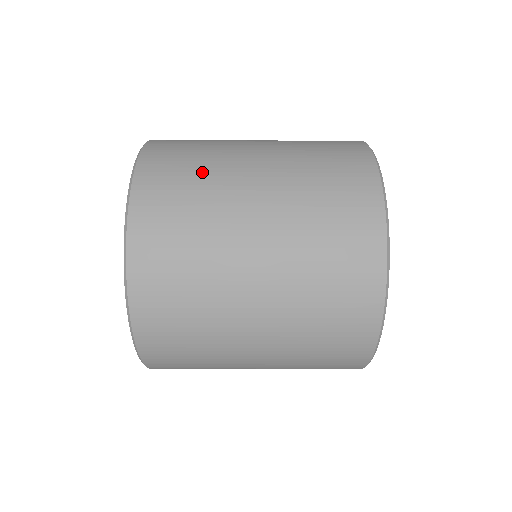
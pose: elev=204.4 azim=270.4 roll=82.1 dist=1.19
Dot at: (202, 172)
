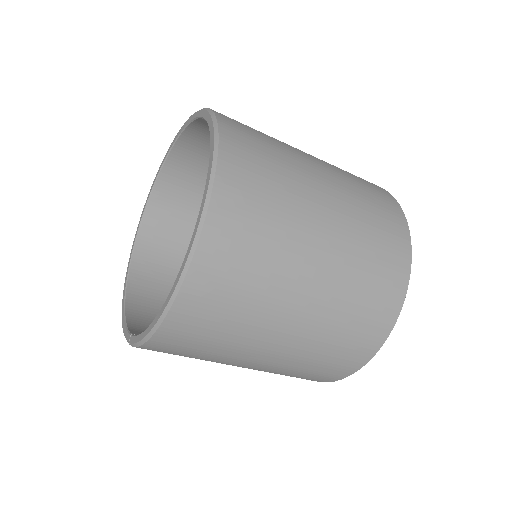
Dot at: (280, 189)
